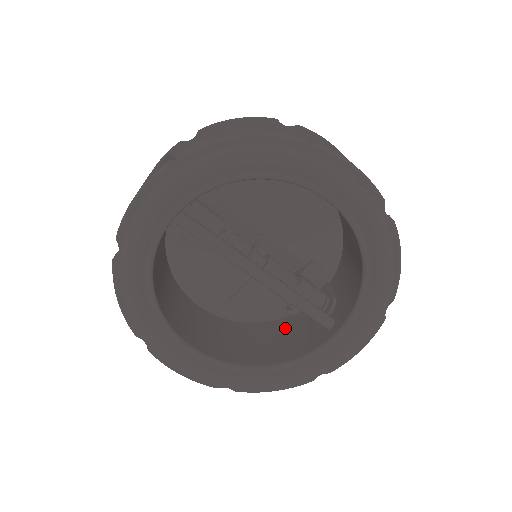
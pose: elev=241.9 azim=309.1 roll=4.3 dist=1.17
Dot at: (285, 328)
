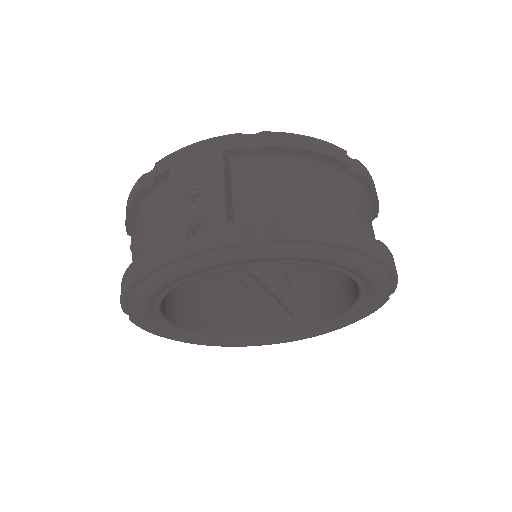
Dot at: (243, 293)
